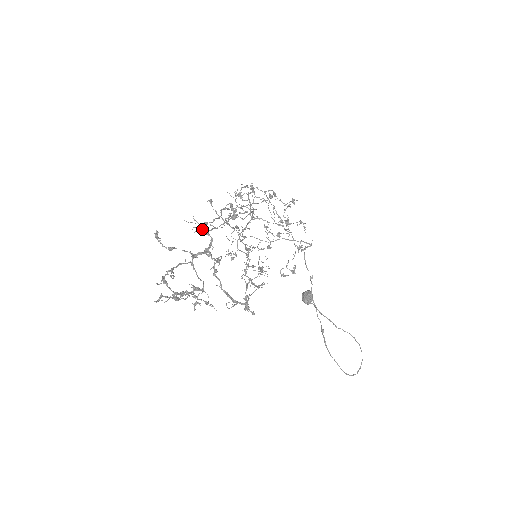
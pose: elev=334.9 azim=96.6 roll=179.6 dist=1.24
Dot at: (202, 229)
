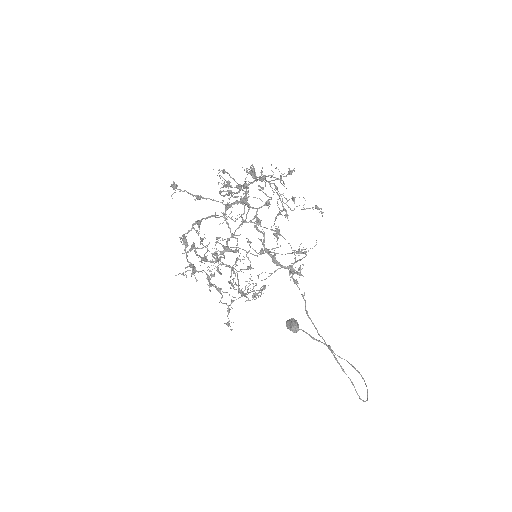
Dot at: occluded
